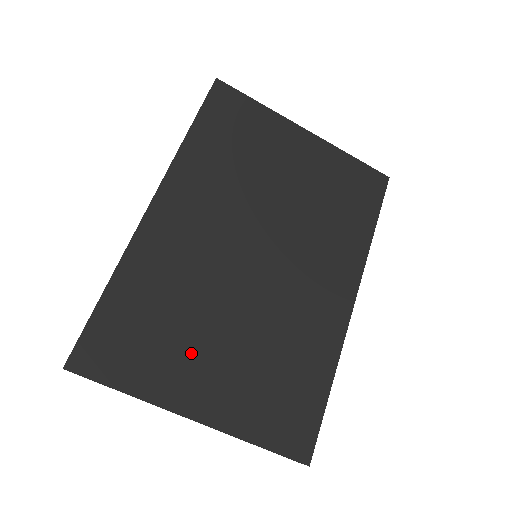
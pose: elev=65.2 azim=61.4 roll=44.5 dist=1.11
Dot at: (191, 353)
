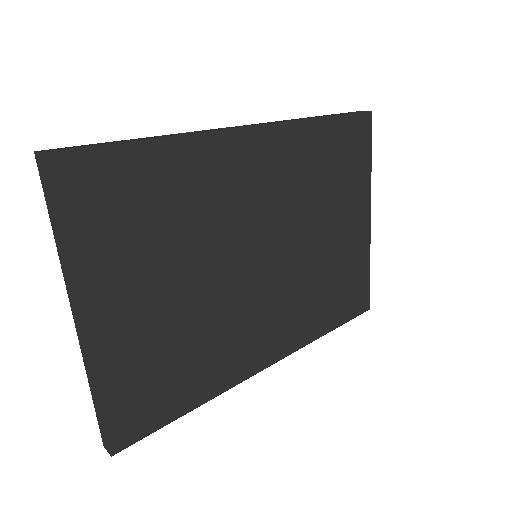
Dot at: (142, 269)
